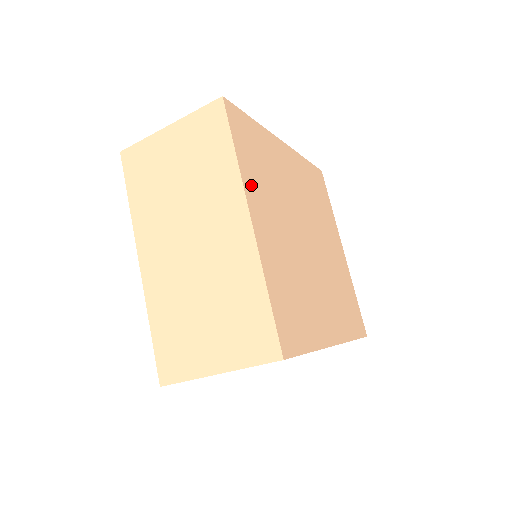
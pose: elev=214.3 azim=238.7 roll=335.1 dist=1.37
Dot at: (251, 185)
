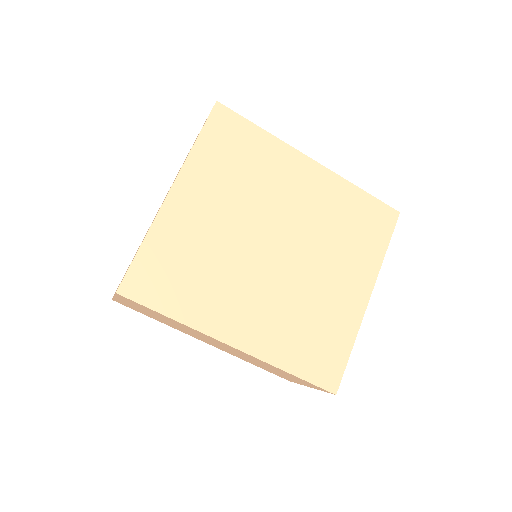
Dot at: (198, 170)
